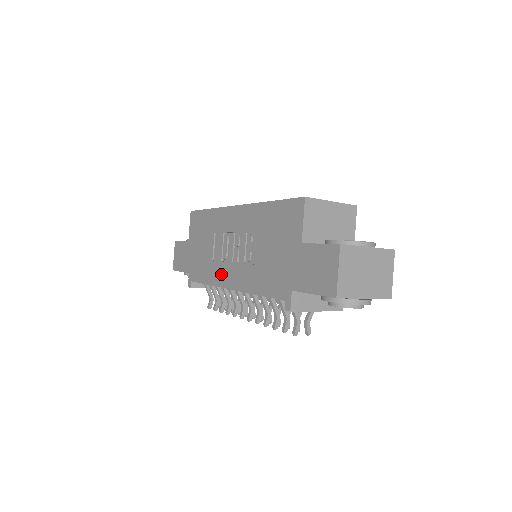
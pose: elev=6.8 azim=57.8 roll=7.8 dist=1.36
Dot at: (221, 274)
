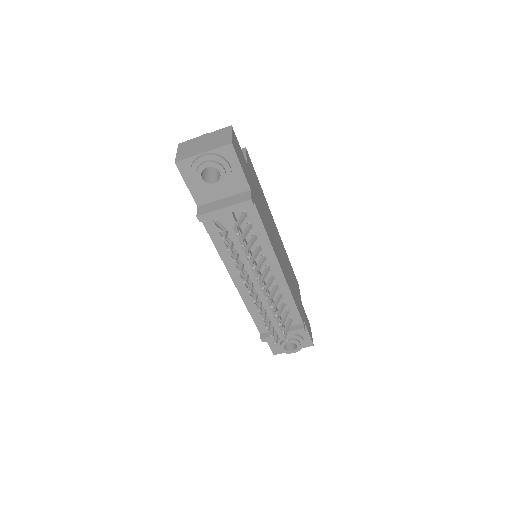
Dot at: occluded
